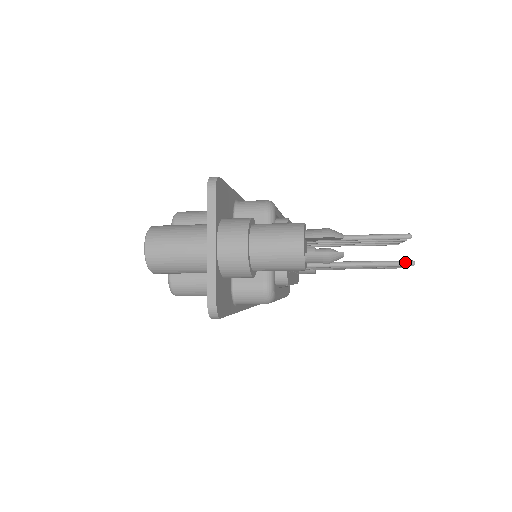
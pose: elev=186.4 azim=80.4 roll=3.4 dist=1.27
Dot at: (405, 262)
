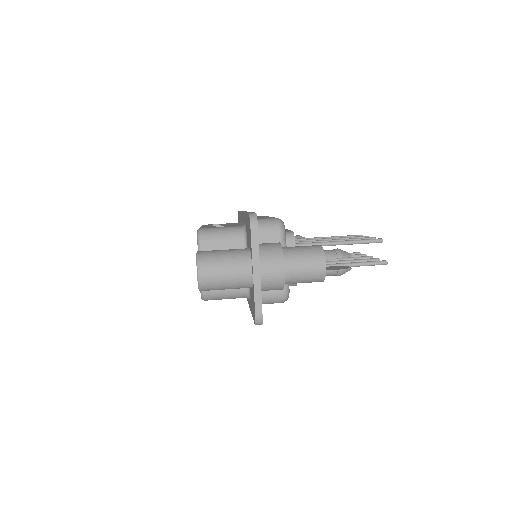
Dot at: (381, 262)
